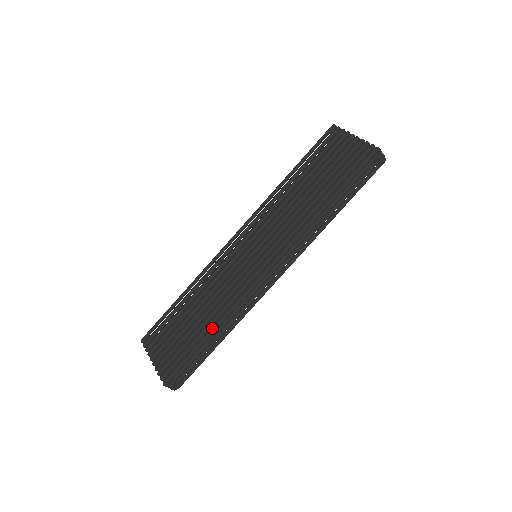
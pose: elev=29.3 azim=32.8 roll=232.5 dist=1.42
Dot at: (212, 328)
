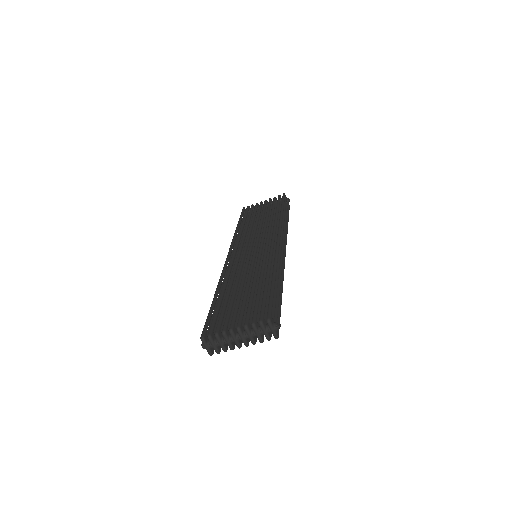
Dot at: (273, 274)
